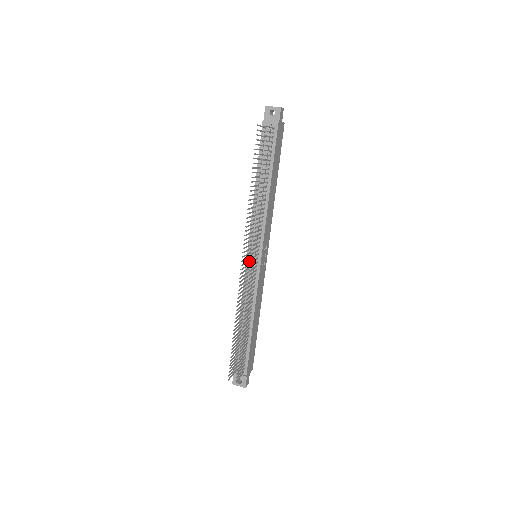
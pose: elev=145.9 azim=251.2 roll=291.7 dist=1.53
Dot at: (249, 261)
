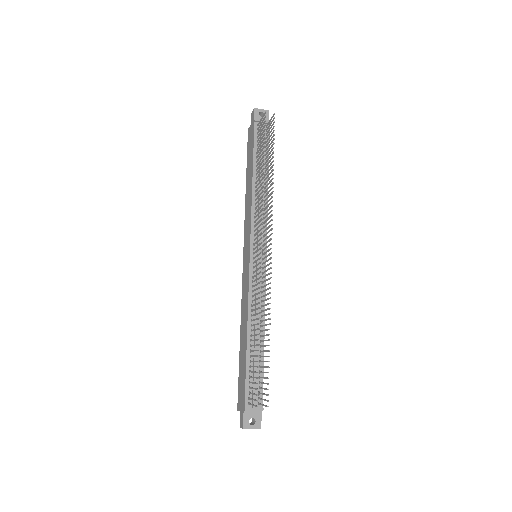
Dot at: (252, 260)
